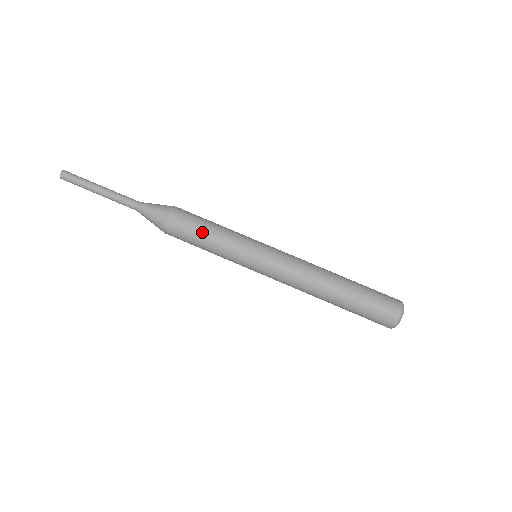
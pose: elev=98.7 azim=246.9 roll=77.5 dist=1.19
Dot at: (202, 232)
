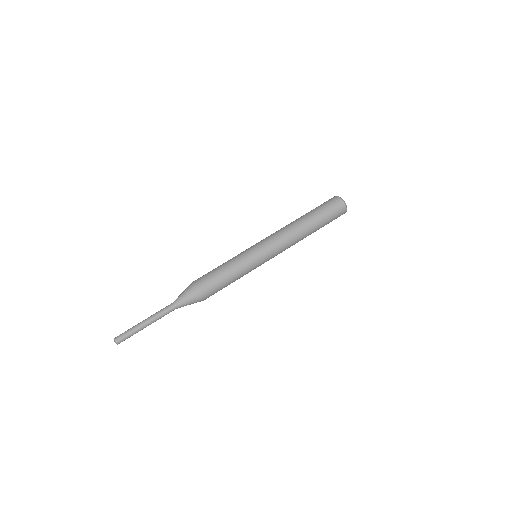
Dot at: (218, 270)
